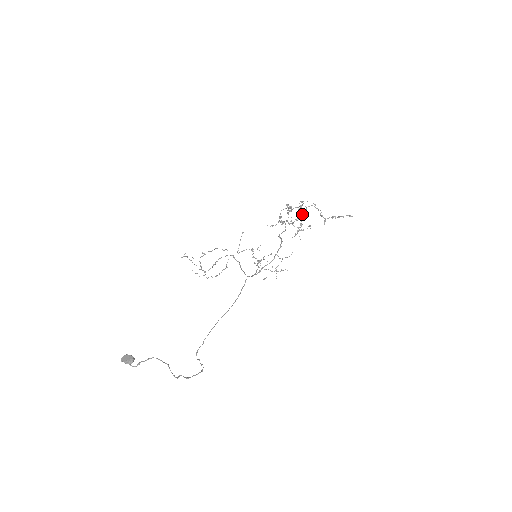
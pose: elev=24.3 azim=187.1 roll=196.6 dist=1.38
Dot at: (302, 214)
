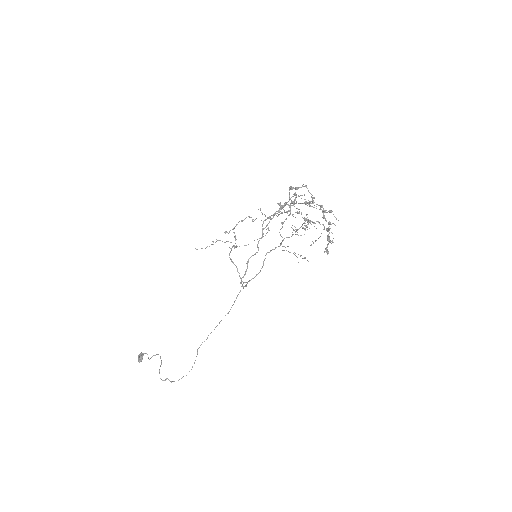
Dot at: (308, 203)
